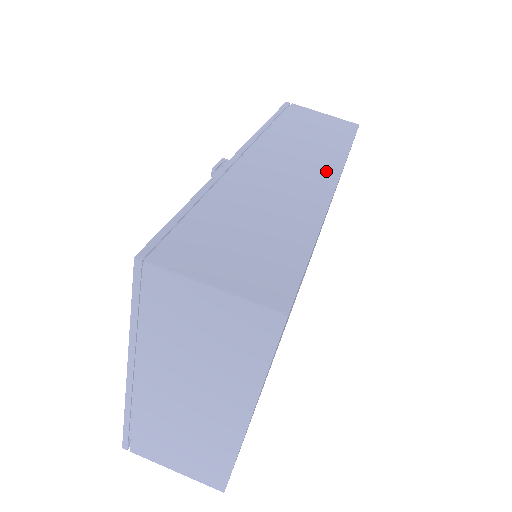
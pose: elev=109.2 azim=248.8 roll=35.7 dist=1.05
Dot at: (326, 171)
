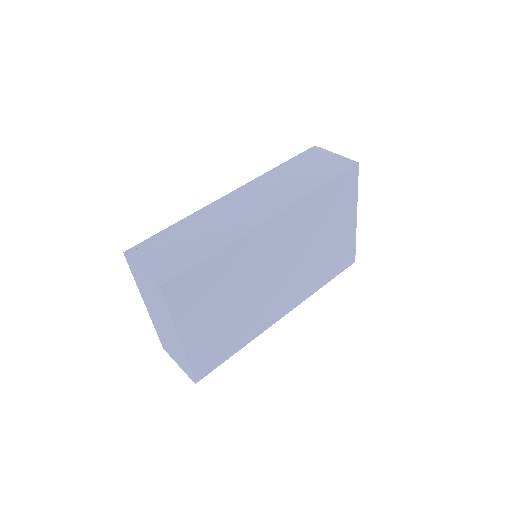
Dot at: (275, 206)
